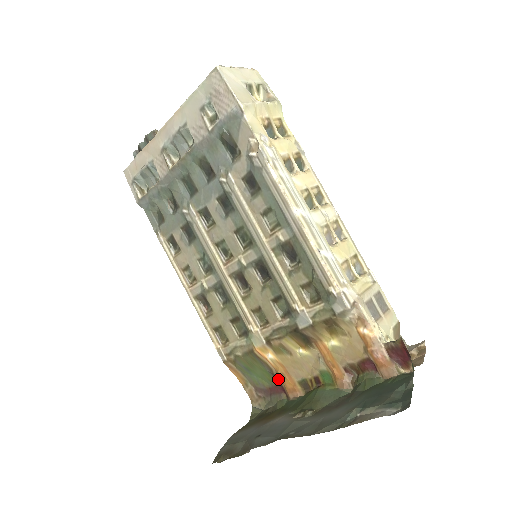
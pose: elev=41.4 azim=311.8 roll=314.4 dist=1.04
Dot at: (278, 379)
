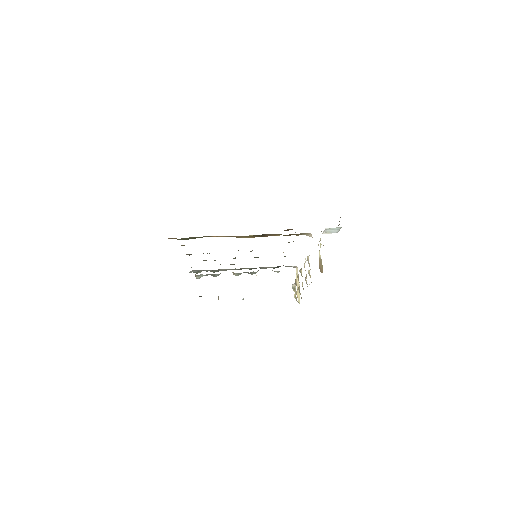
Dot at: occluded
